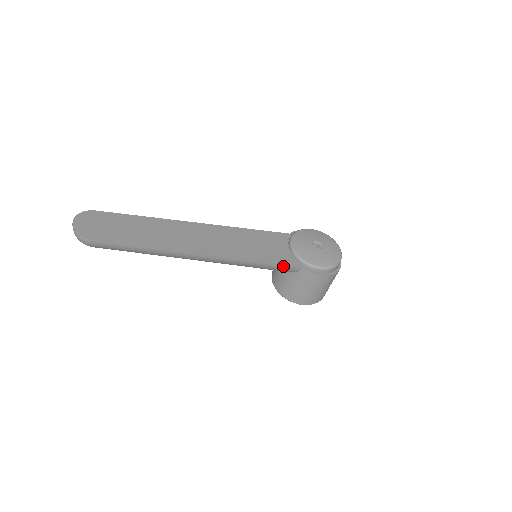
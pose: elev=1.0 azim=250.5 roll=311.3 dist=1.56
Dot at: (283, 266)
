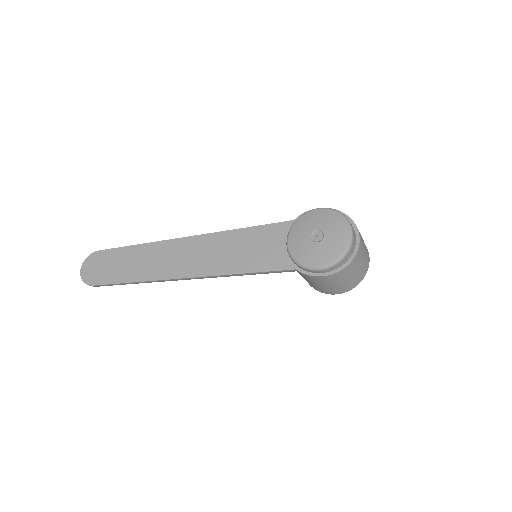
Dot at: (273, 272)
